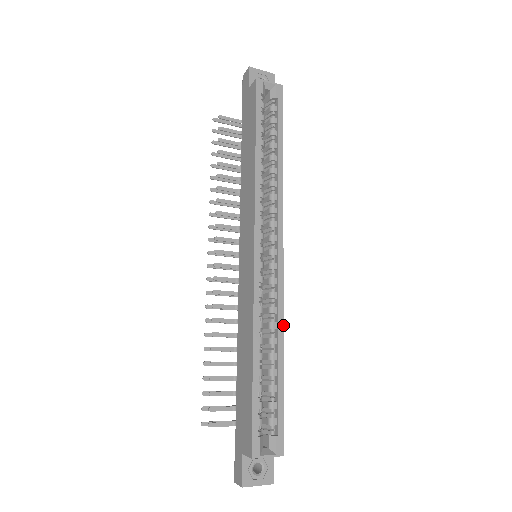
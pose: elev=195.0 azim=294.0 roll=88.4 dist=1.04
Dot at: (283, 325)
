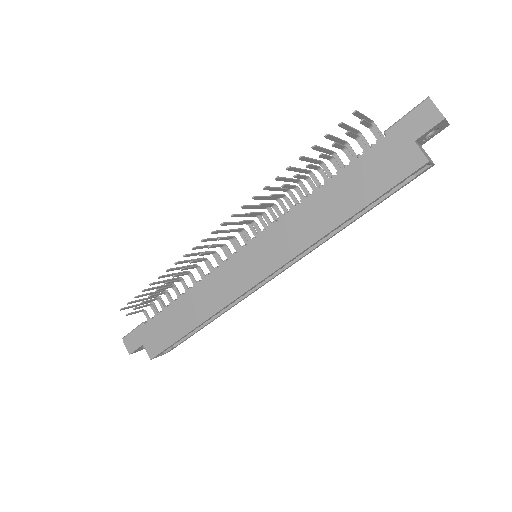
Dot at: occluded
